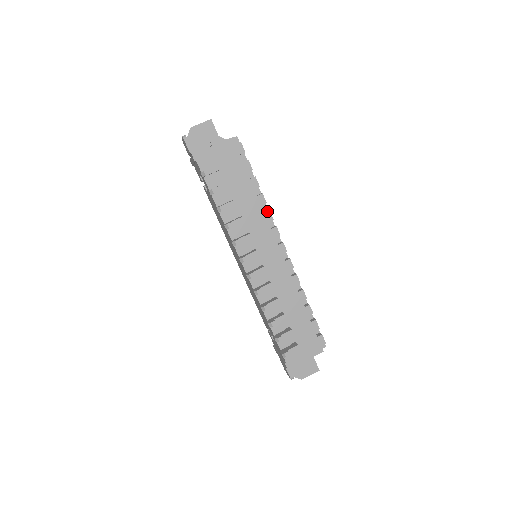
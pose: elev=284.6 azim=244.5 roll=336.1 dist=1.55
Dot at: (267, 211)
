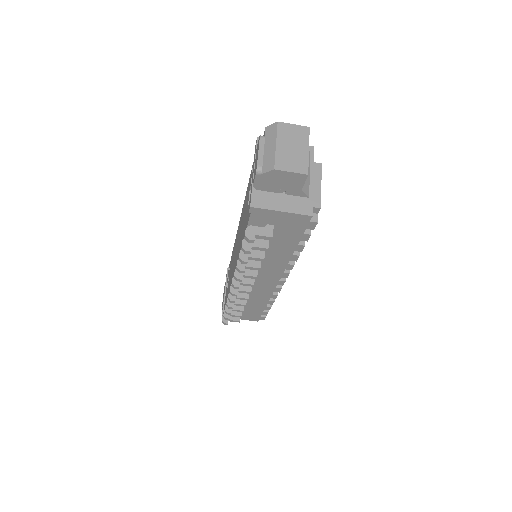
Dot at: (291, 264)
